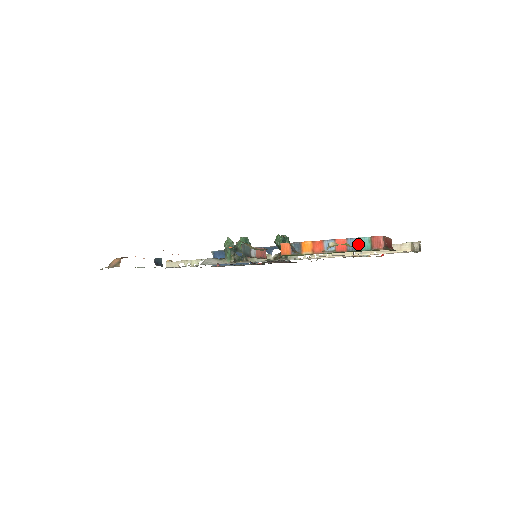
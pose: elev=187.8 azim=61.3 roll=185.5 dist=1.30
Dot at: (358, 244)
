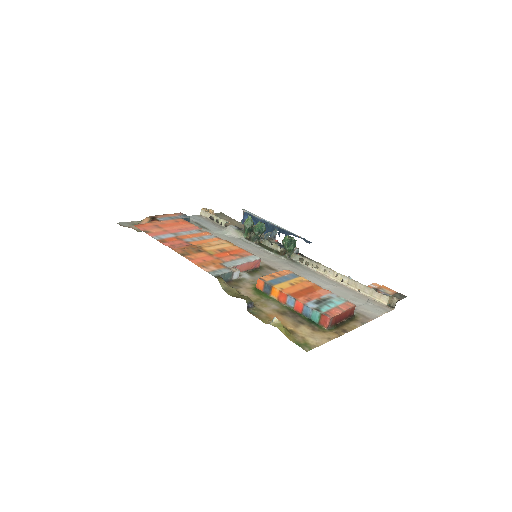
Dot at: (310, 314)
